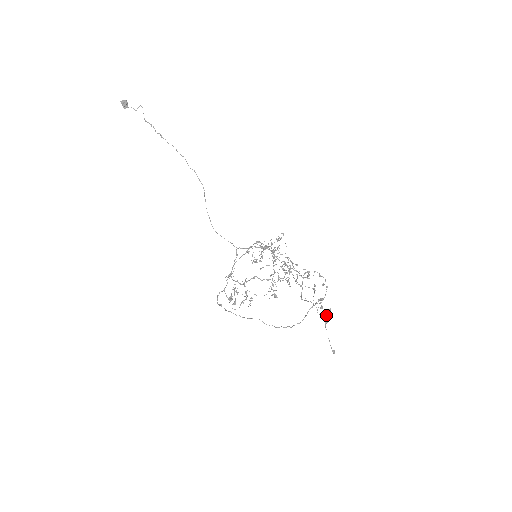
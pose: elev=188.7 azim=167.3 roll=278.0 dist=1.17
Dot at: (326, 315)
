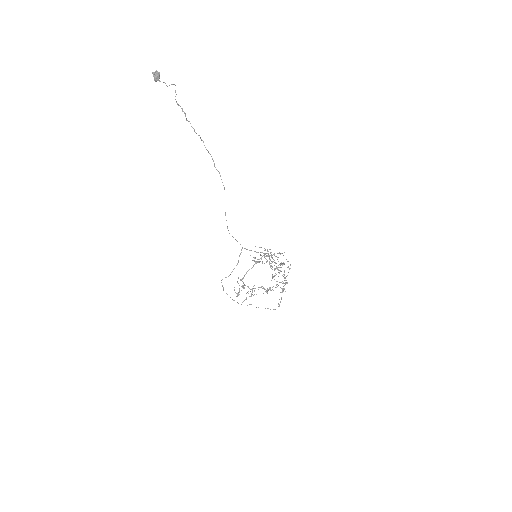
Dot at: occluded
